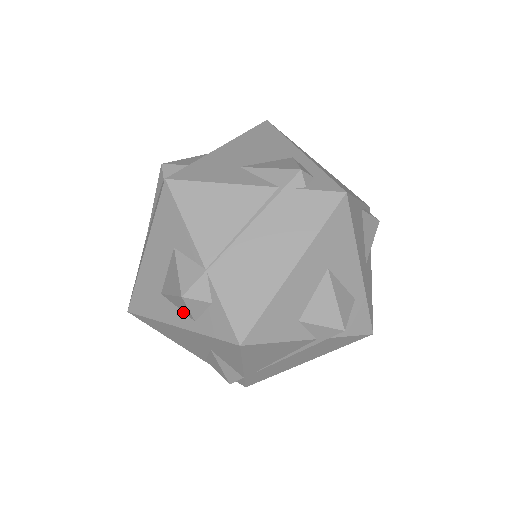
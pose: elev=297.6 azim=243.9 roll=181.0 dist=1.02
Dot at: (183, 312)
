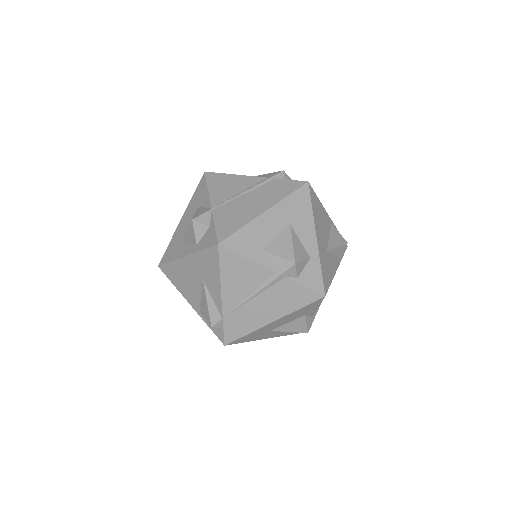
Dot at: (191, 244)
